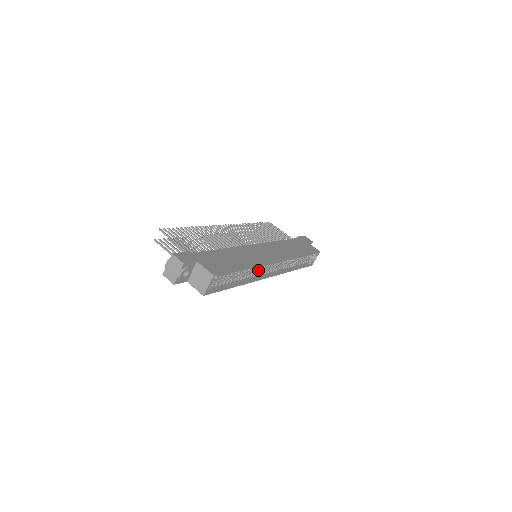
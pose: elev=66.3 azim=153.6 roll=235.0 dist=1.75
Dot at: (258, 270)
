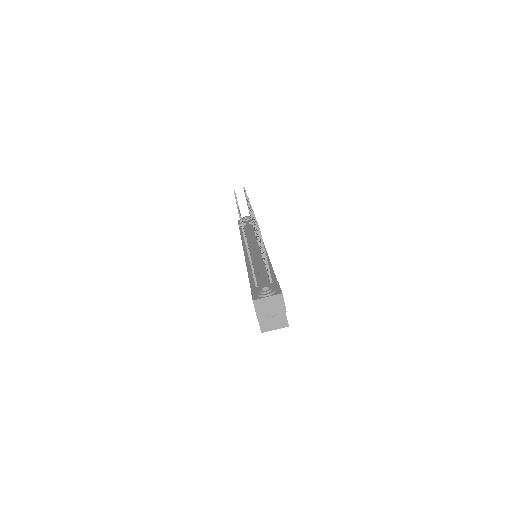
Dot at: occluded
